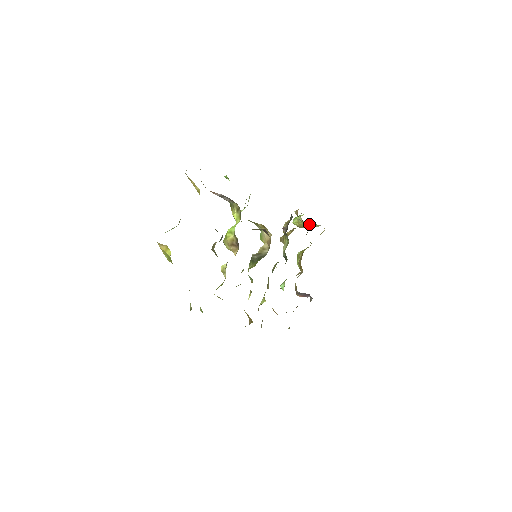
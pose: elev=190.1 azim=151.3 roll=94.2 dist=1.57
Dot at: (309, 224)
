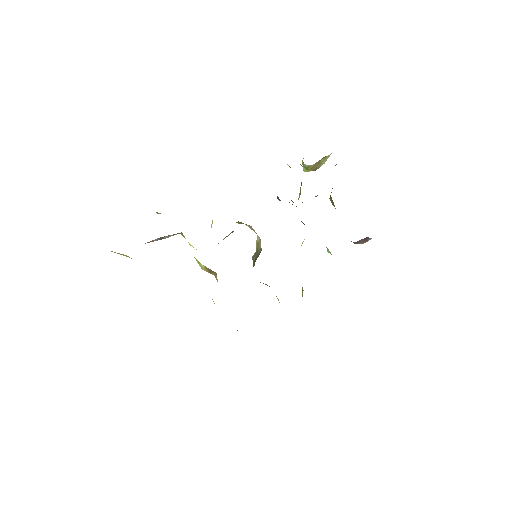
Dot at: (315, 164)
